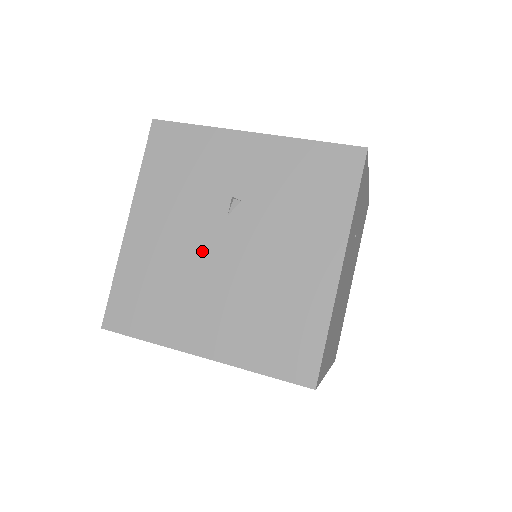
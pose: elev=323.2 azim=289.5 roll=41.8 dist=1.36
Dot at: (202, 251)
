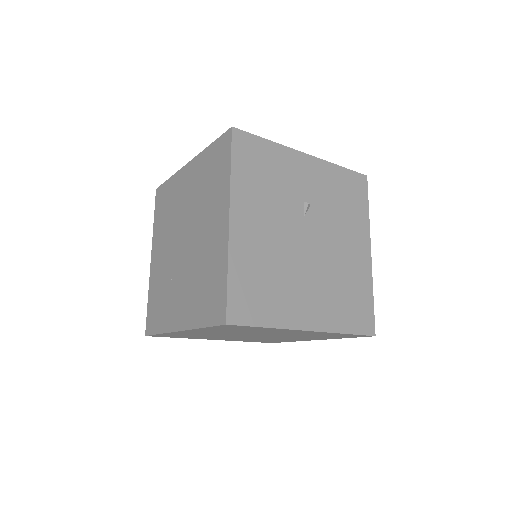
Dot at: (293, 245)
